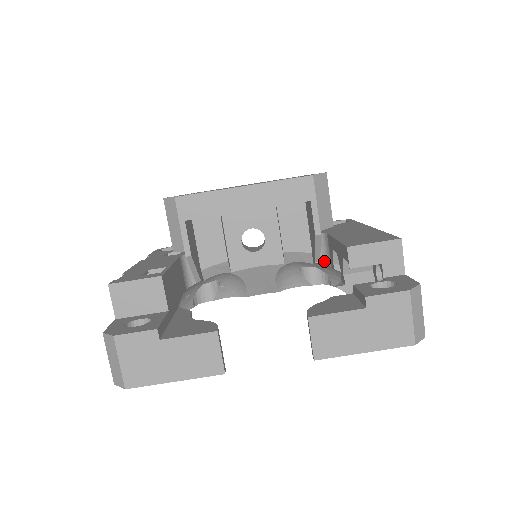
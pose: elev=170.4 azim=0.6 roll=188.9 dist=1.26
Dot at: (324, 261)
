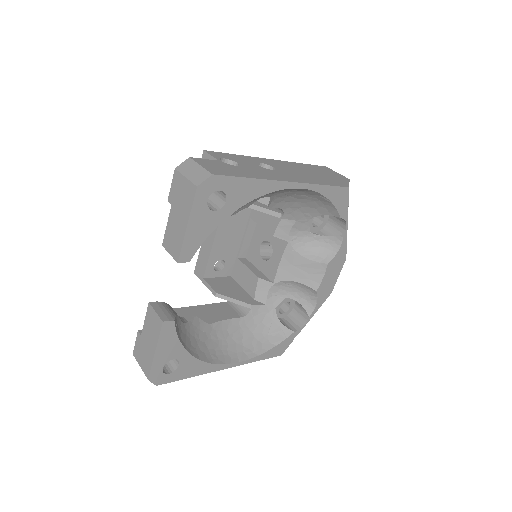
Dot at: (281, 211)
